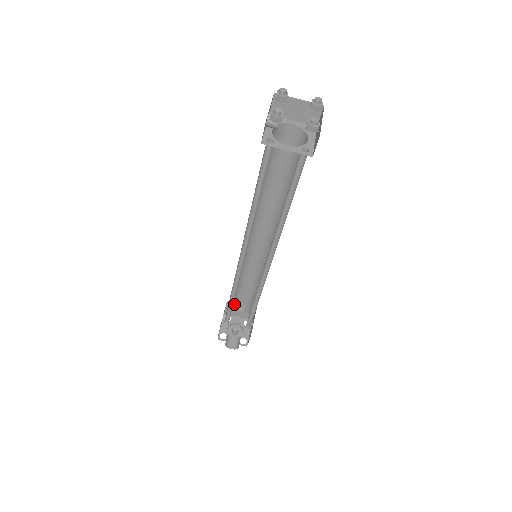
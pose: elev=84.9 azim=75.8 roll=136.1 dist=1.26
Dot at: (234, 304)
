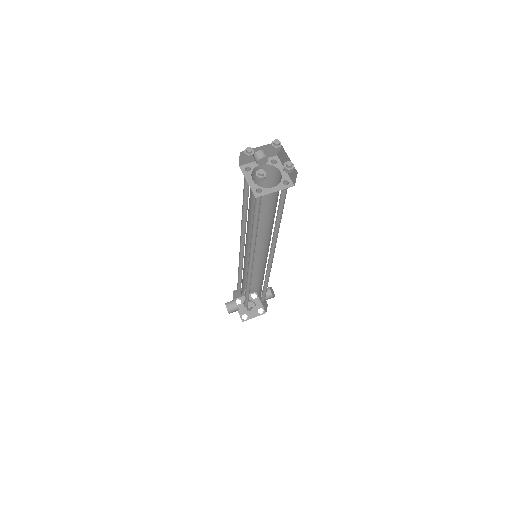
Dot at: (255, 287)
